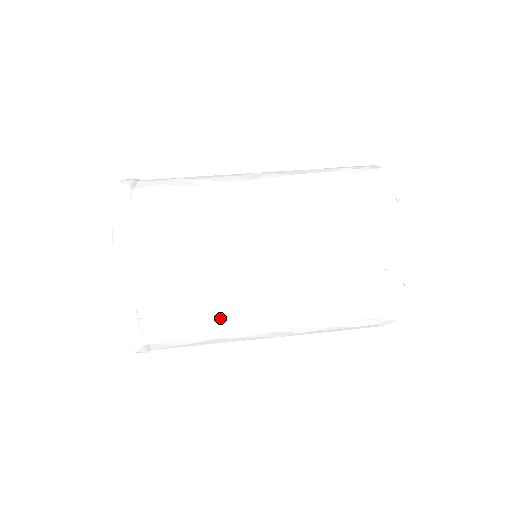
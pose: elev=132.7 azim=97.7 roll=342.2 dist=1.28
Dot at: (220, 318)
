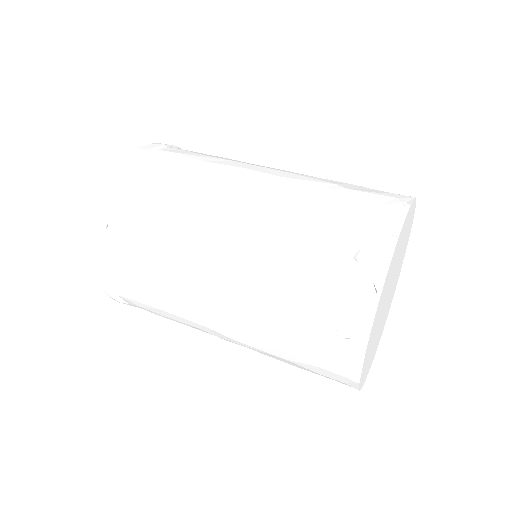
Dot at: (170, 252)
